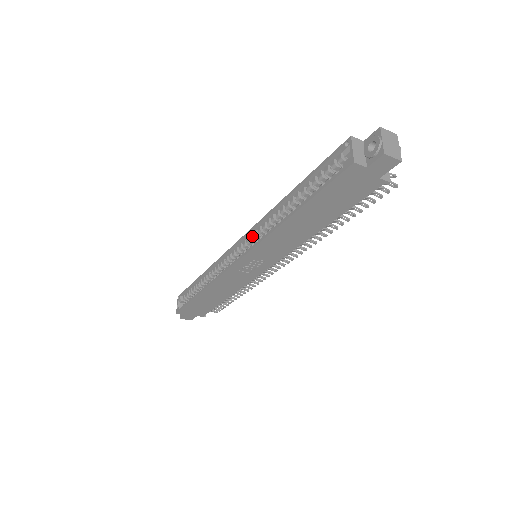
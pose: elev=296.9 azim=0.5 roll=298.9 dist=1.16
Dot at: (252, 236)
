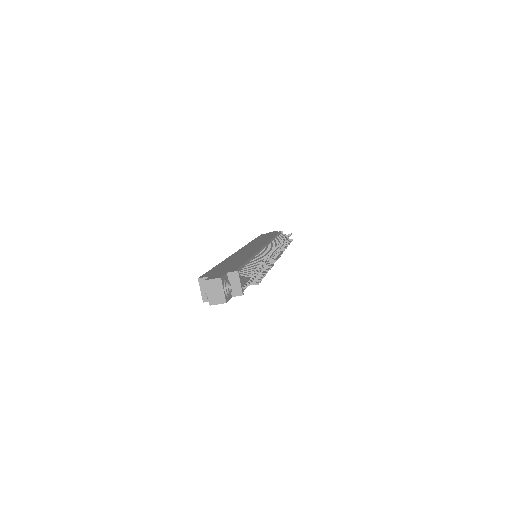
Dot at: occluded
